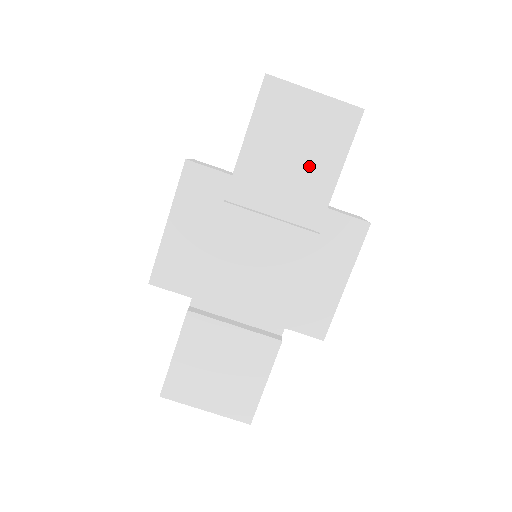
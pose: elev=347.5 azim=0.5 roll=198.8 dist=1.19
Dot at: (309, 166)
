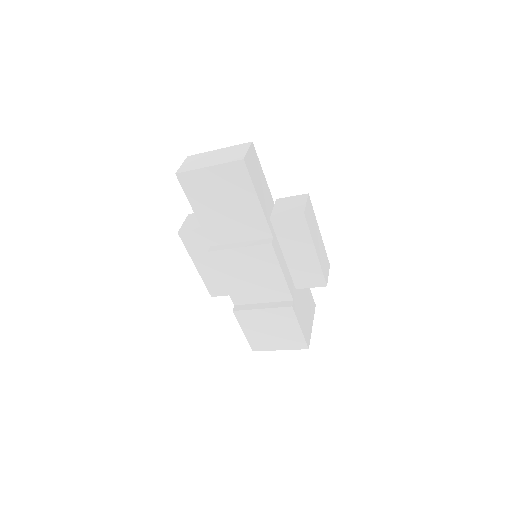
Dot at: (239, 207)
